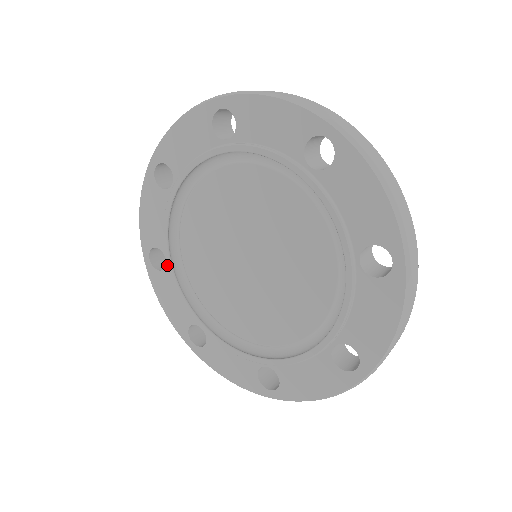
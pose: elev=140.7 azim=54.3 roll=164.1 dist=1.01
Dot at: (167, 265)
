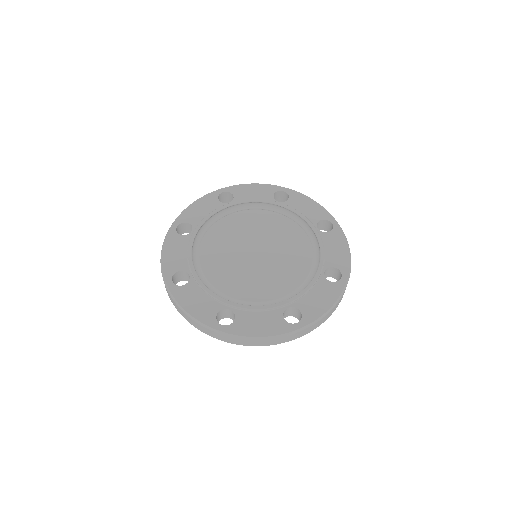
Dot at: (191, 278)
